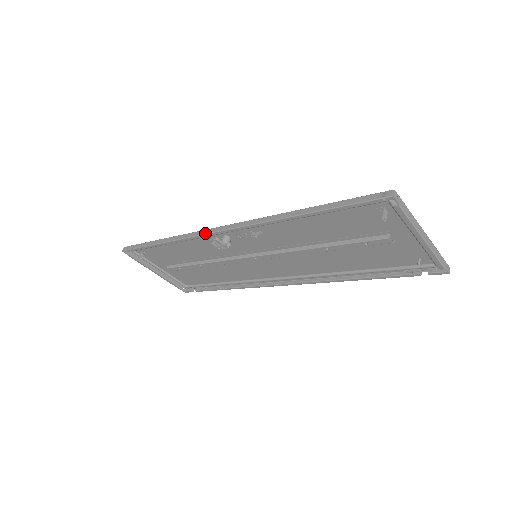
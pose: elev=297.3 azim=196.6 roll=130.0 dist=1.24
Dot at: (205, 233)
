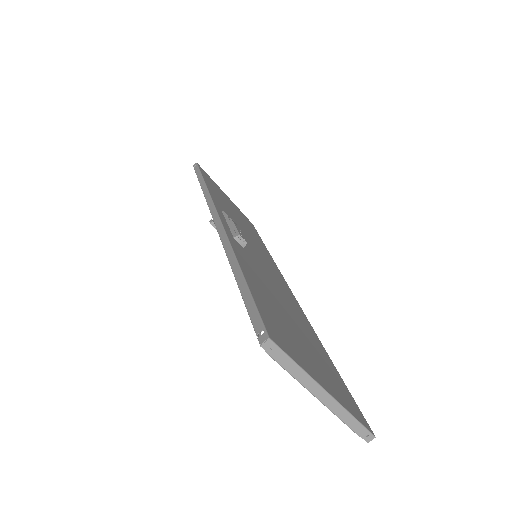
Dot at: (210, 209)
